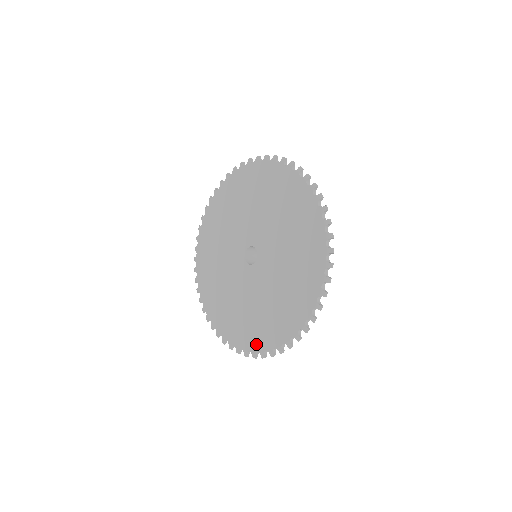
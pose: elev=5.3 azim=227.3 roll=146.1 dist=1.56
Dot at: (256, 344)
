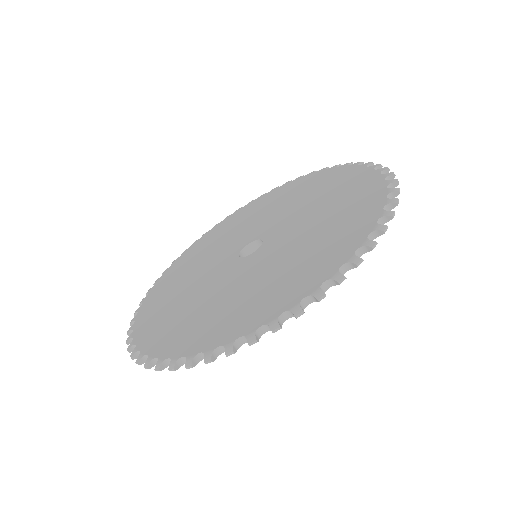
Dot at: (370, 212)
